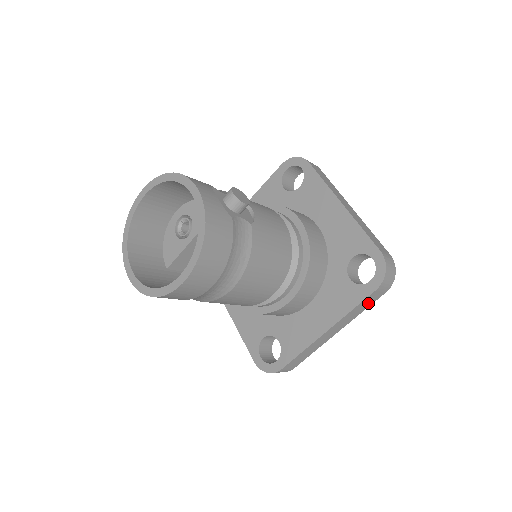
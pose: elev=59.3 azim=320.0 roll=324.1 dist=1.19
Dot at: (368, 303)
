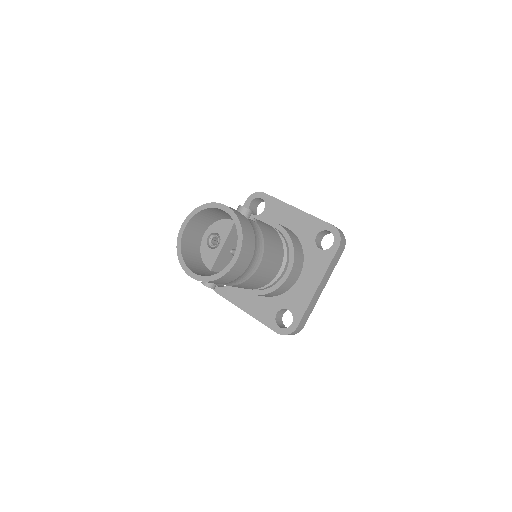
Dot at: (336, 260)
